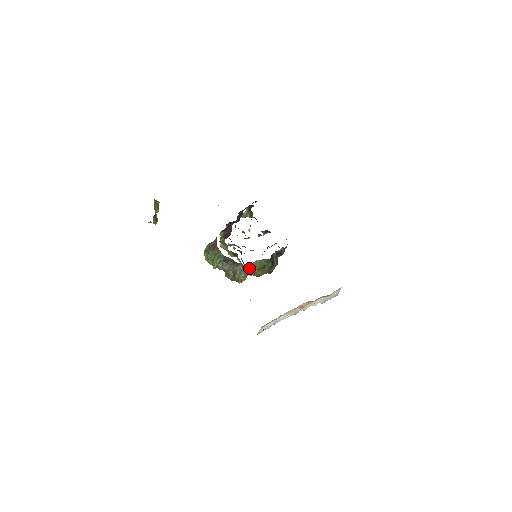
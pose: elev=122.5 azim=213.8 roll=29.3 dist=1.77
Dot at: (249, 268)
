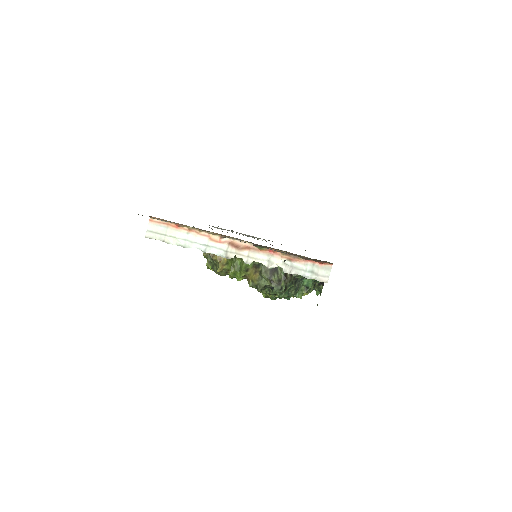
Dot at: (239, 262)
